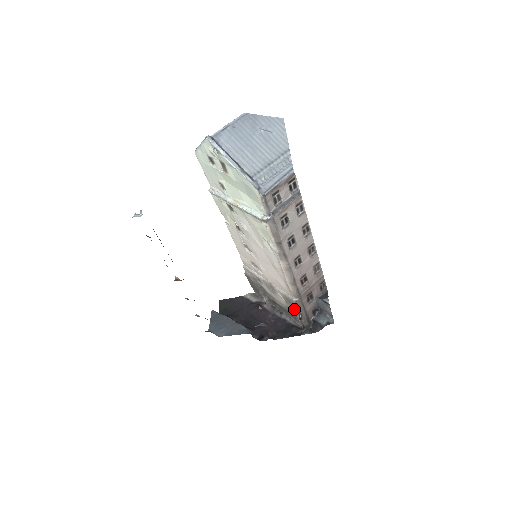
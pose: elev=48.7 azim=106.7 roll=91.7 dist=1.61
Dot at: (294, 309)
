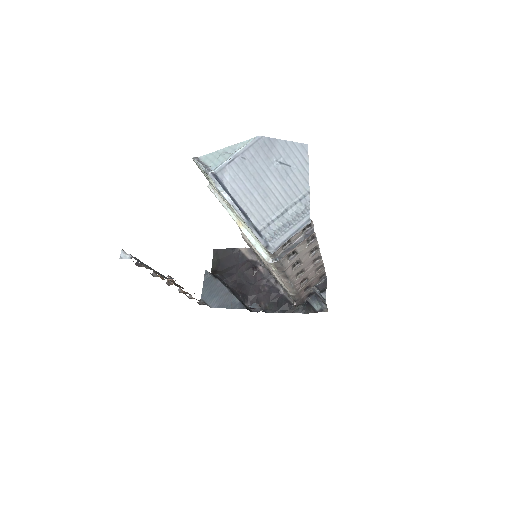
Dot at: (289, 294)
